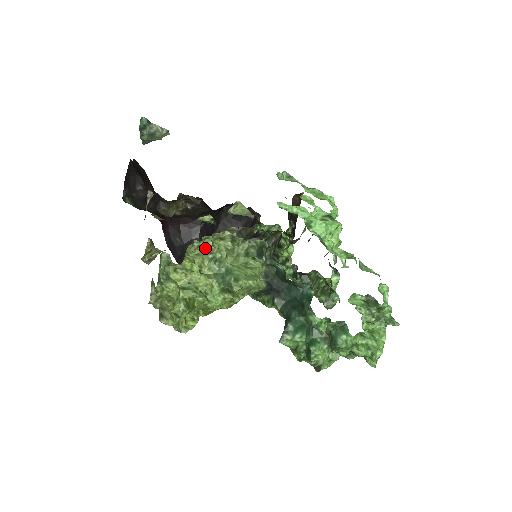
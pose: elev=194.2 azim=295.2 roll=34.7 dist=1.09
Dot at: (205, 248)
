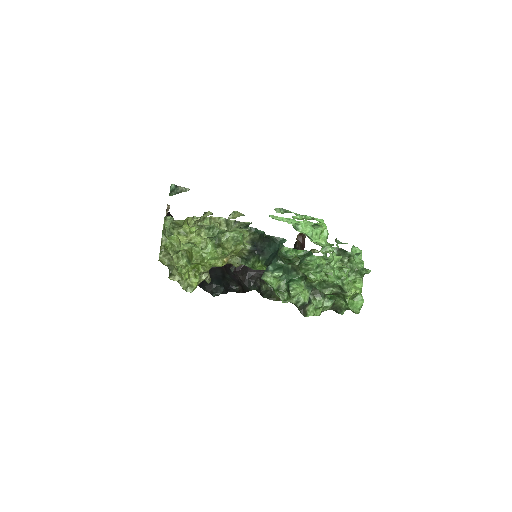
Dot at: occluded
